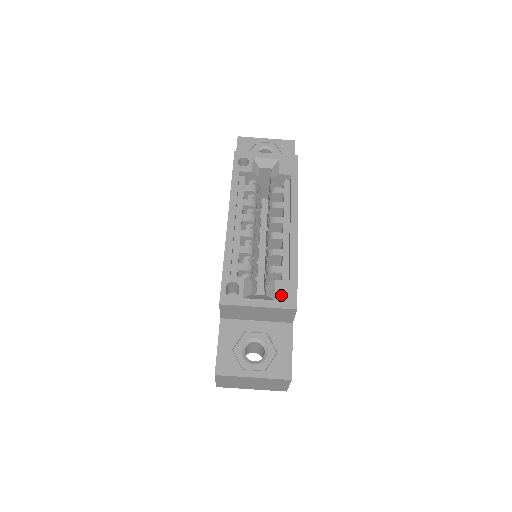
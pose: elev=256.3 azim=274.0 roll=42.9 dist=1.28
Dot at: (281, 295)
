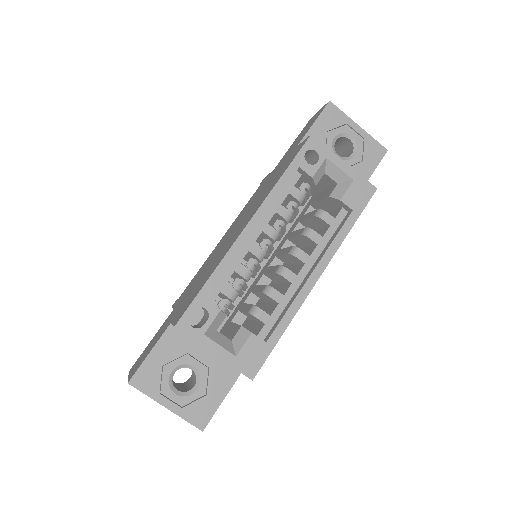
Dot at: (246, 354)
